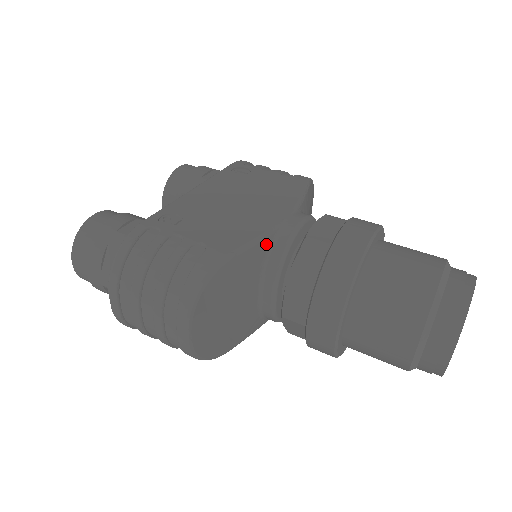
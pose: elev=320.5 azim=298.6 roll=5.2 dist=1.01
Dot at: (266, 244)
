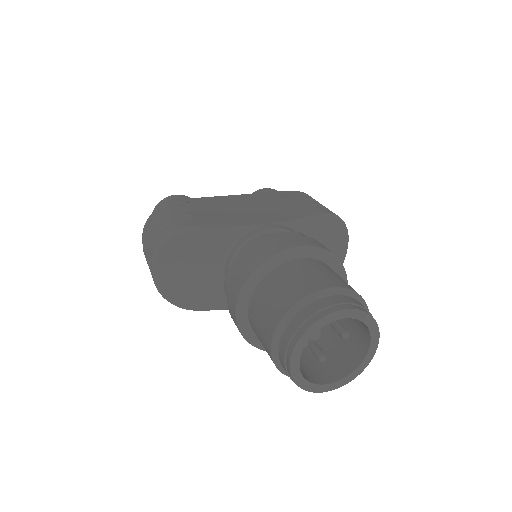
Dot at: (234, 234)
